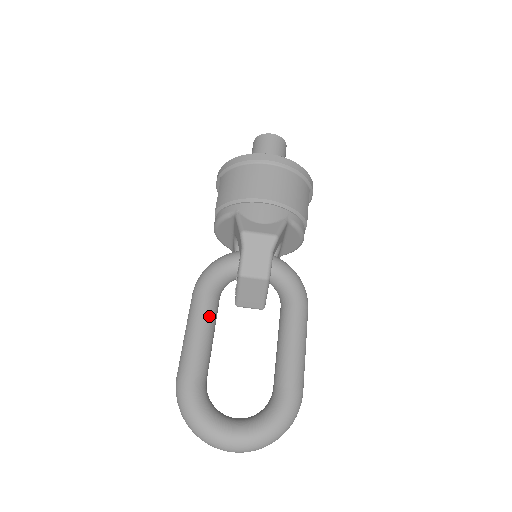
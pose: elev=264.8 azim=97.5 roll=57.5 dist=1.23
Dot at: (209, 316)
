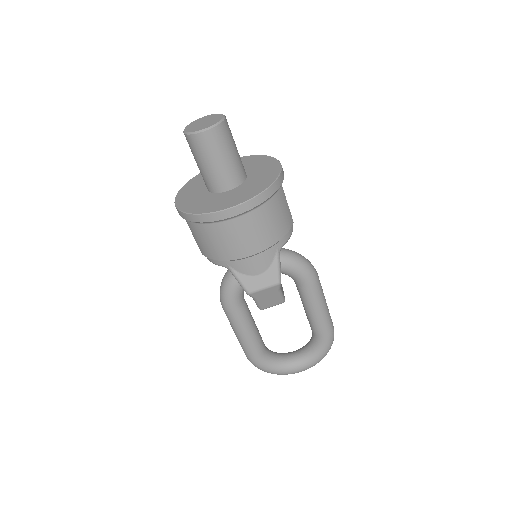
Dot at: (247, 323)
